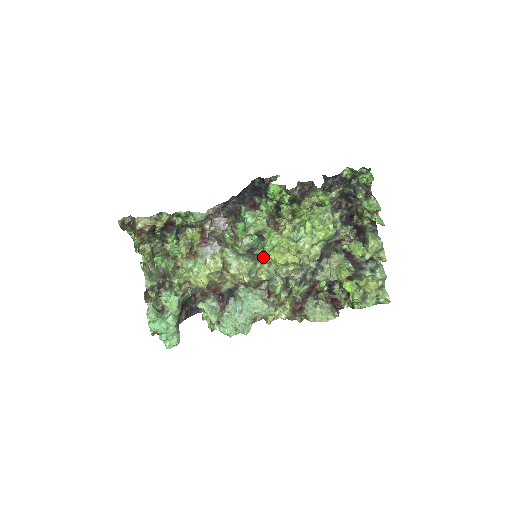
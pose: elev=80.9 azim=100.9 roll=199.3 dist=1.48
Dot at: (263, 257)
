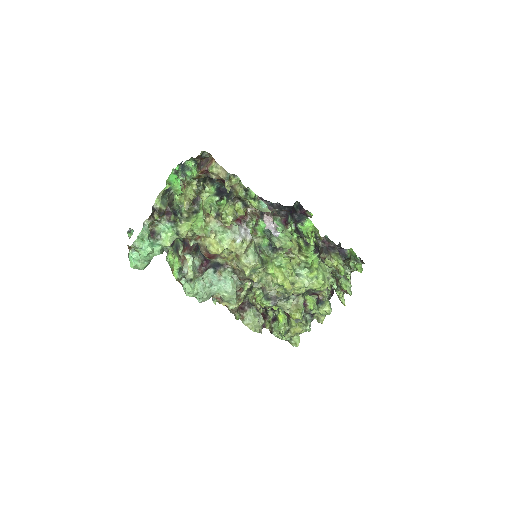
Dot at: (266, 265)
